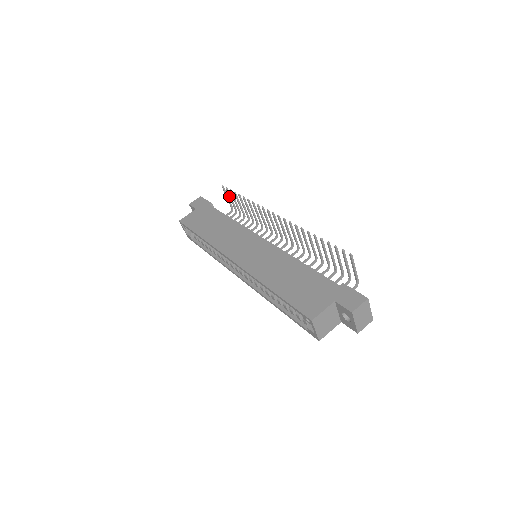
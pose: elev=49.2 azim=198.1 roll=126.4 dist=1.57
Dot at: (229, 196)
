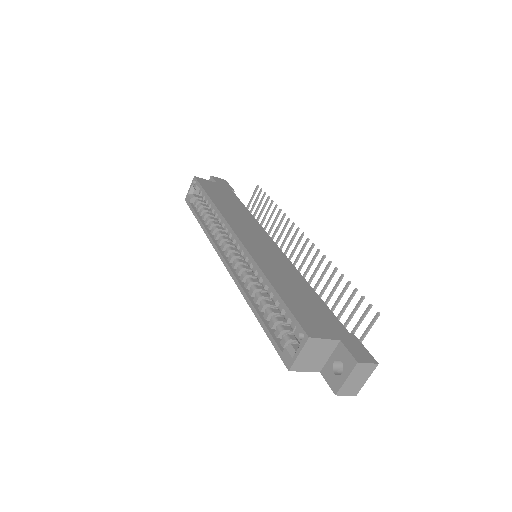
Dot at: (256, 198)
